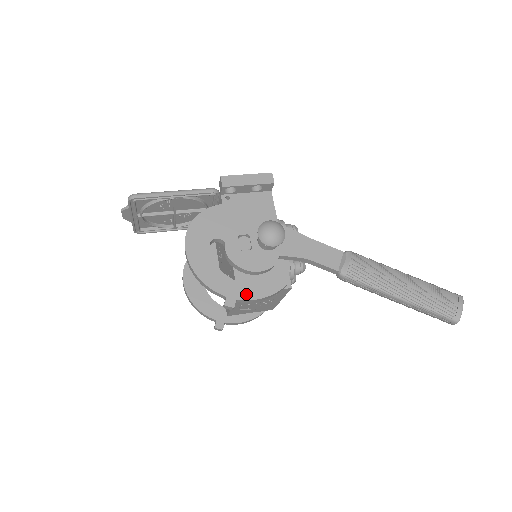
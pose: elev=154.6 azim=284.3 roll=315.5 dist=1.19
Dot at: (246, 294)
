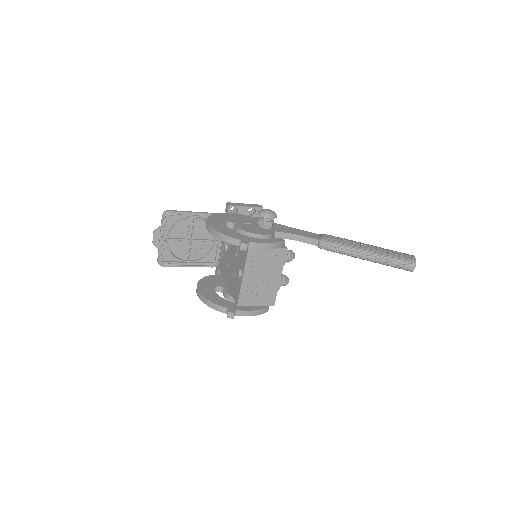
Dot at: (255, 240)
